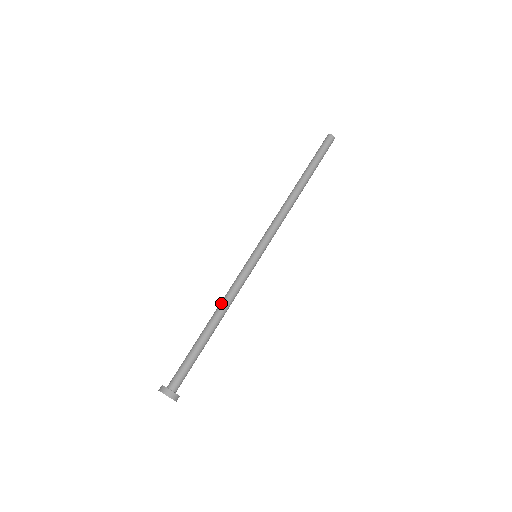
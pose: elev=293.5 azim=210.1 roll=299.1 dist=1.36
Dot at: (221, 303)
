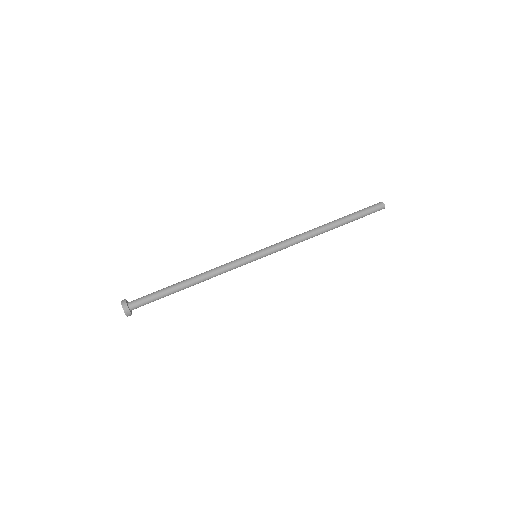
Dot at: (206, 273)
